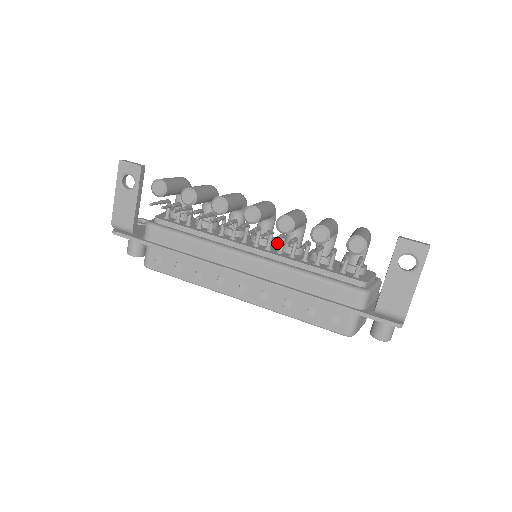
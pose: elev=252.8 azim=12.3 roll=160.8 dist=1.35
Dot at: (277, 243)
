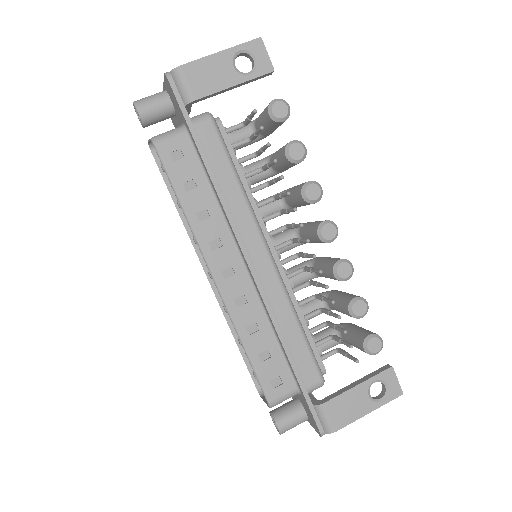
Dot at: occluded
